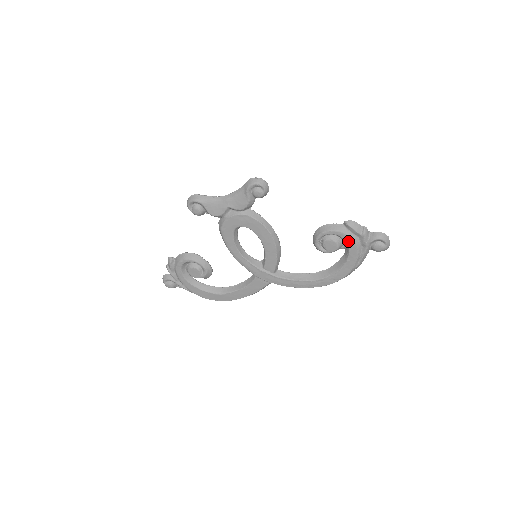
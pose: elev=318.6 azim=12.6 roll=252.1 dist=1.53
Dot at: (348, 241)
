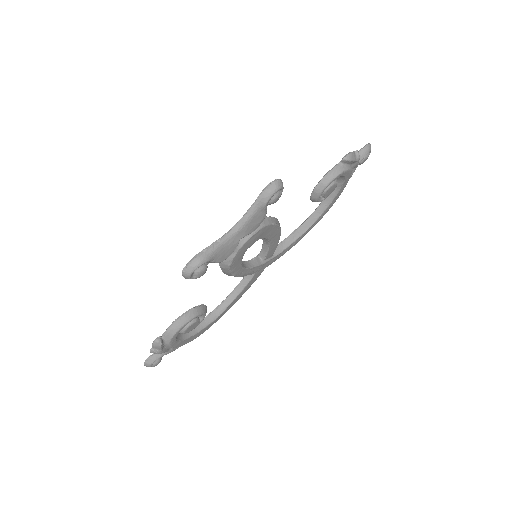
Dot at: (346, 175)
